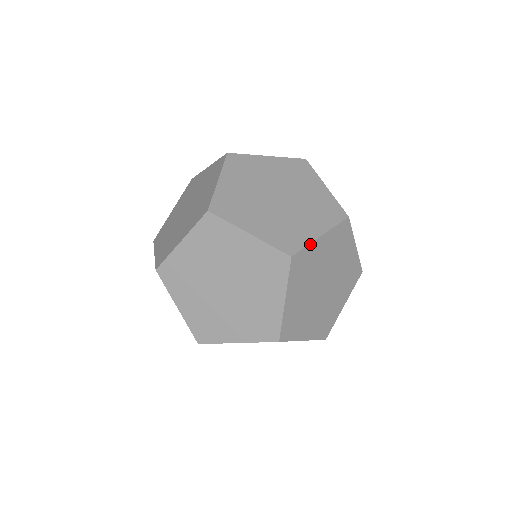
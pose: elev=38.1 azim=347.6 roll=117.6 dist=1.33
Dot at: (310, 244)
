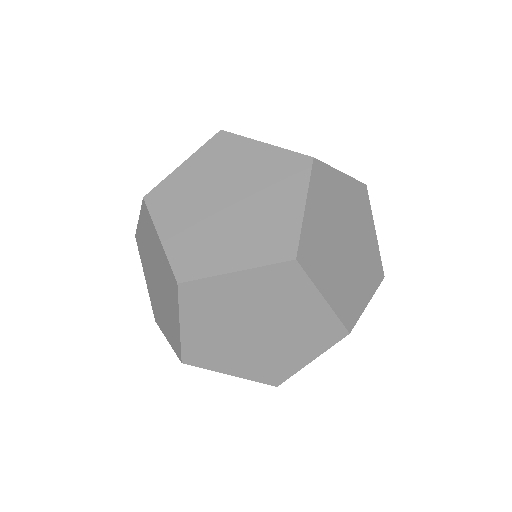
Dot at: (331, 168)
